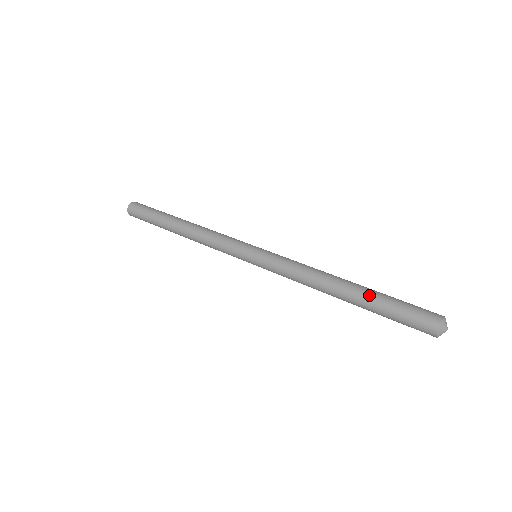
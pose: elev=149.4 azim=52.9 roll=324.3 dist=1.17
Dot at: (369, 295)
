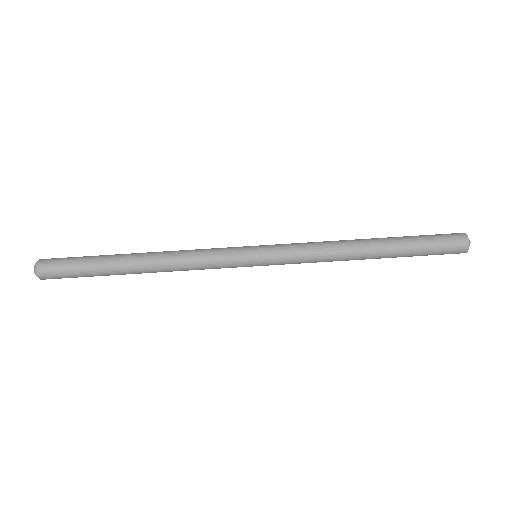
Dot at: (399, 256)
